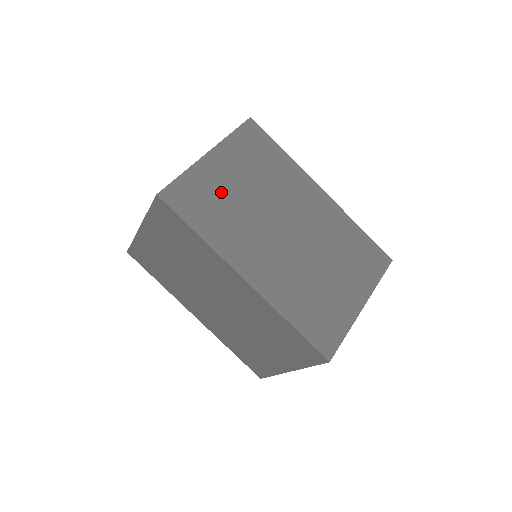
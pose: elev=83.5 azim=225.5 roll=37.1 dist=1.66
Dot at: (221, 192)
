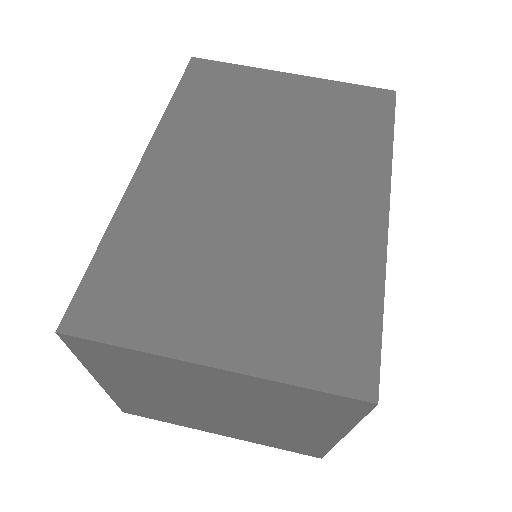
Dot at: occluded
